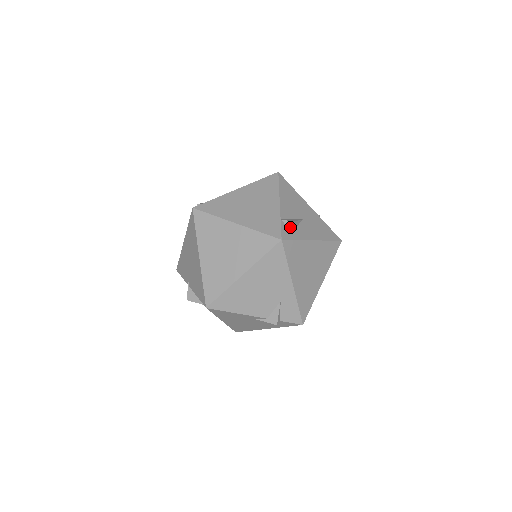
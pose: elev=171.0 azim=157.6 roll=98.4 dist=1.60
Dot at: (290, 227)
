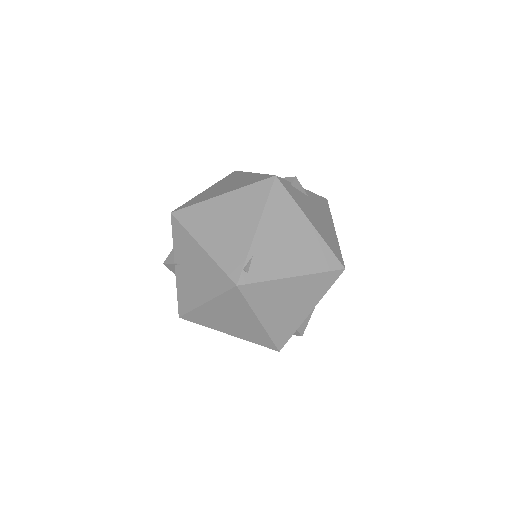
Dot at: (296, 335)
